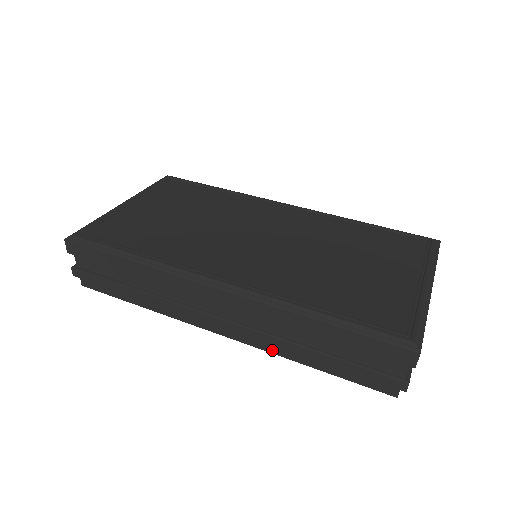
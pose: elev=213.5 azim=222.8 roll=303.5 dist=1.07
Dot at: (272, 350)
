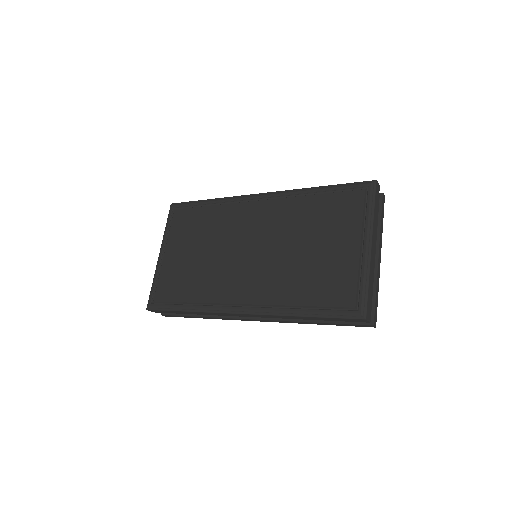
Dot at: occluded
